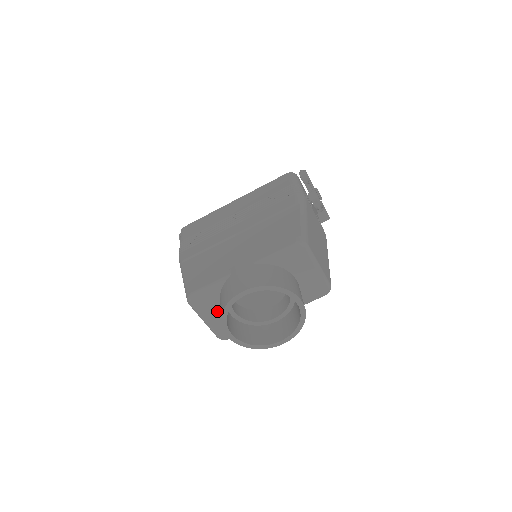
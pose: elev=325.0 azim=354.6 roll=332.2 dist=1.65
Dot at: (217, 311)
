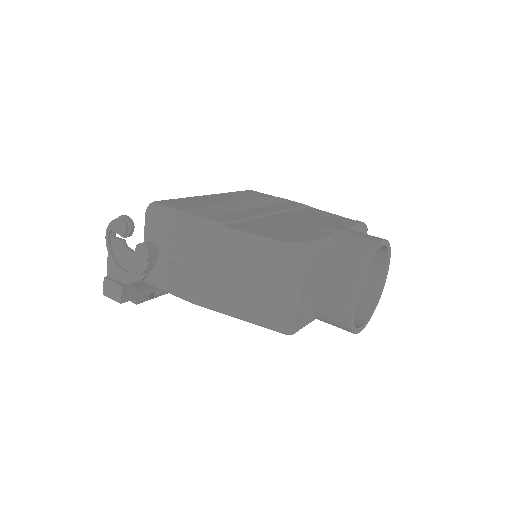
Dot at: (311, 281)
